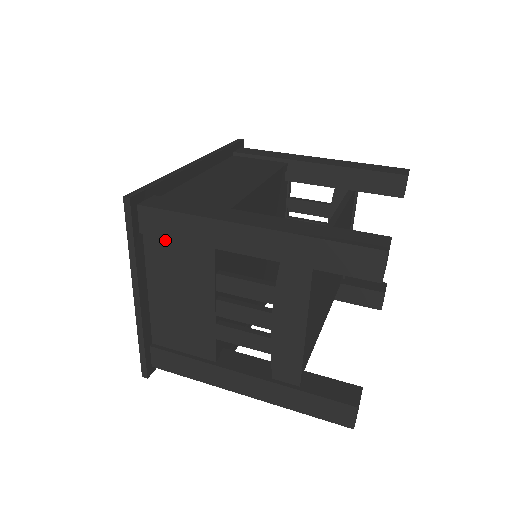
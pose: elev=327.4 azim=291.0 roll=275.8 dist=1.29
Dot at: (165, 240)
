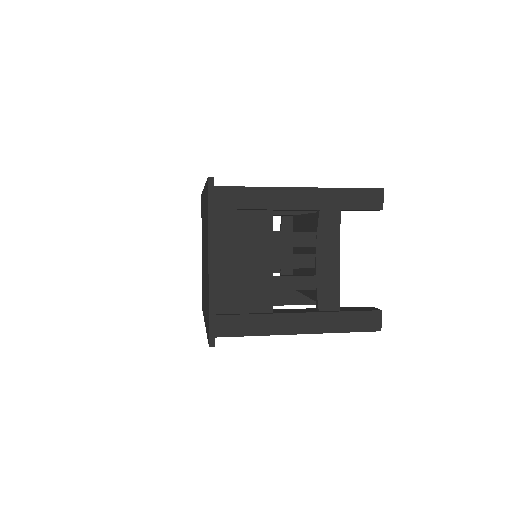
Dot at: (233, 213)
